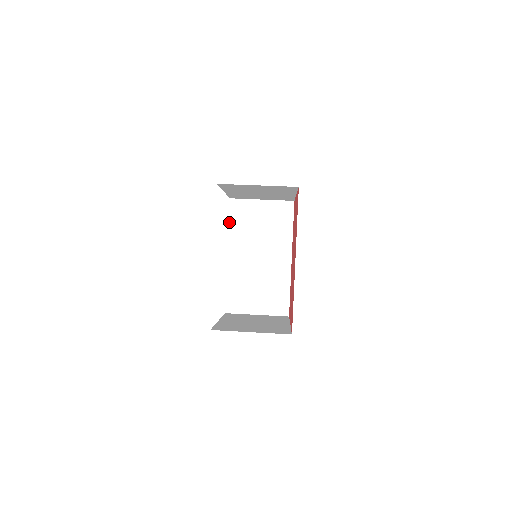
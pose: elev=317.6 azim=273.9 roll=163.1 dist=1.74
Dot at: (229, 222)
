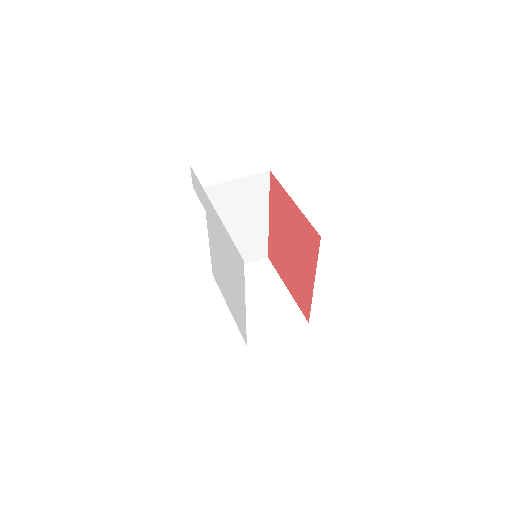
Dot at: (205, 209)
